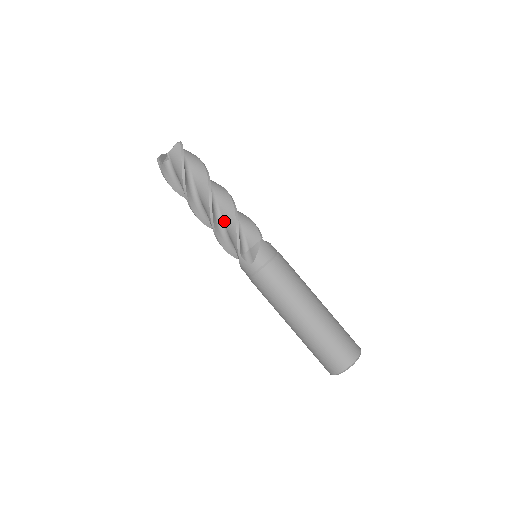
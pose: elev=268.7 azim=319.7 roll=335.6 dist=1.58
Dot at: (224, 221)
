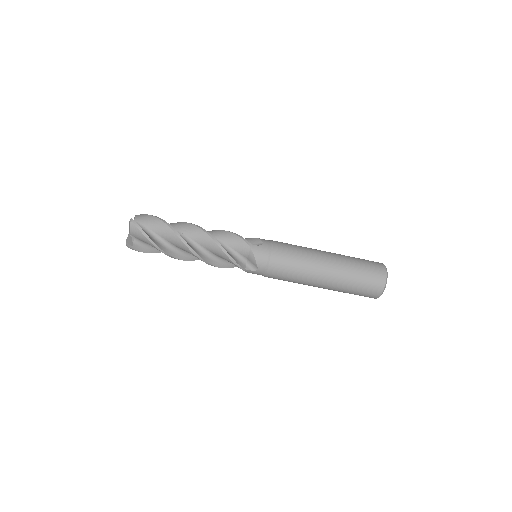
Dot at: (212, 253)
